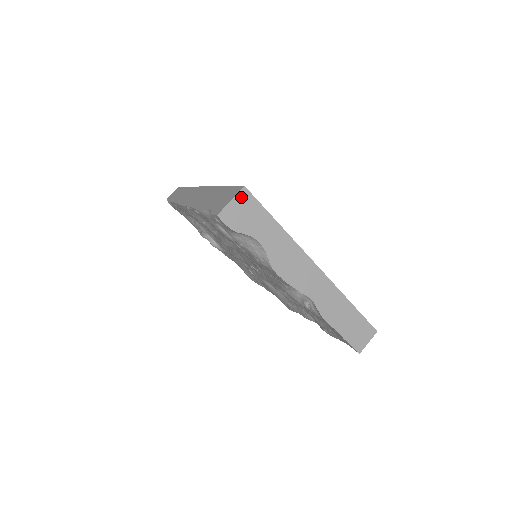
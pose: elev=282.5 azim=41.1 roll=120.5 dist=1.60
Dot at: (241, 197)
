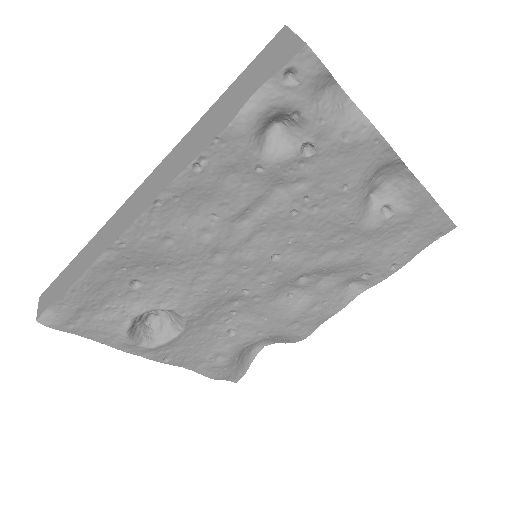
Dot at: occluded
